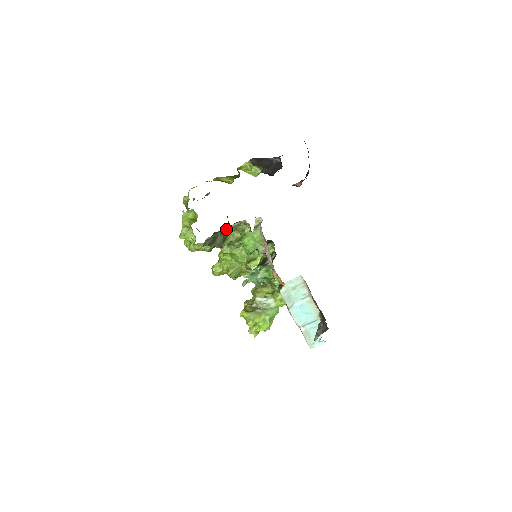
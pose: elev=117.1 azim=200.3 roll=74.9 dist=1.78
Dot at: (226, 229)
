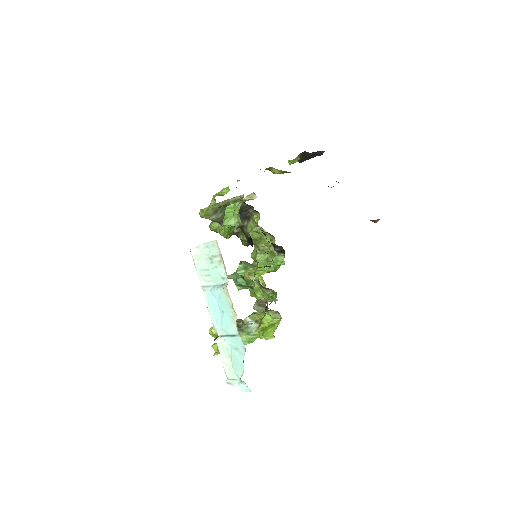
Dot at: (229, 203)
